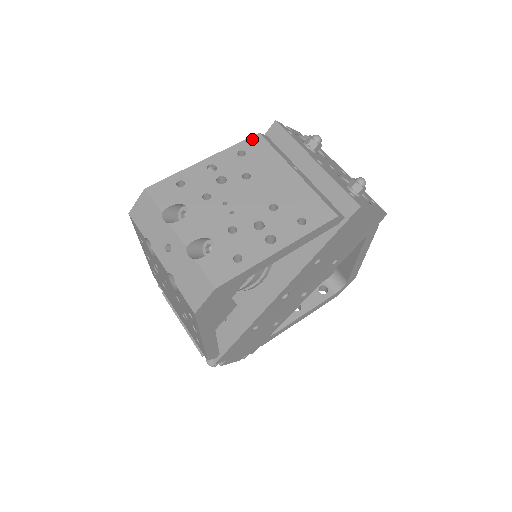
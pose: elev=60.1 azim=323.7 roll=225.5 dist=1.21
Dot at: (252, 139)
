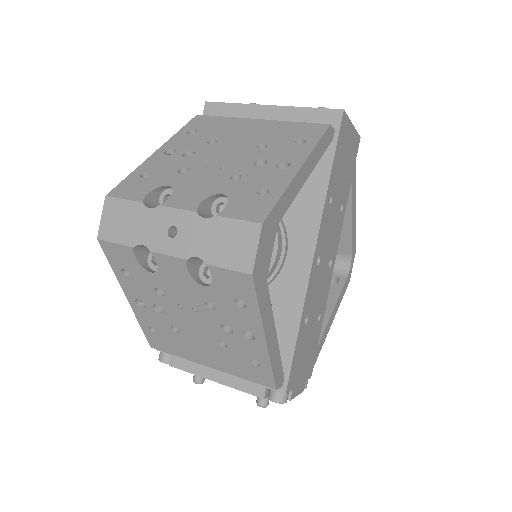
Dot at: (194, 120)
